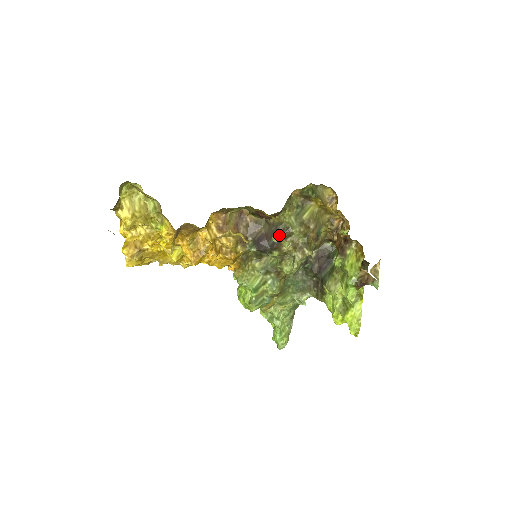
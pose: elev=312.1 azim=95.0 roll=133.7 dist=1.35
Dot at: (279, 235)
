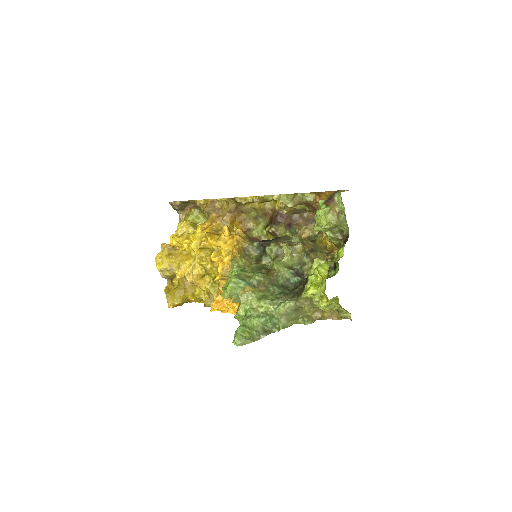
Dot at: (281, 237)
